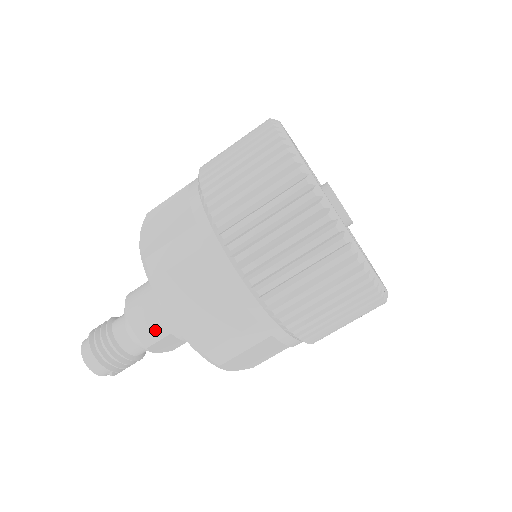
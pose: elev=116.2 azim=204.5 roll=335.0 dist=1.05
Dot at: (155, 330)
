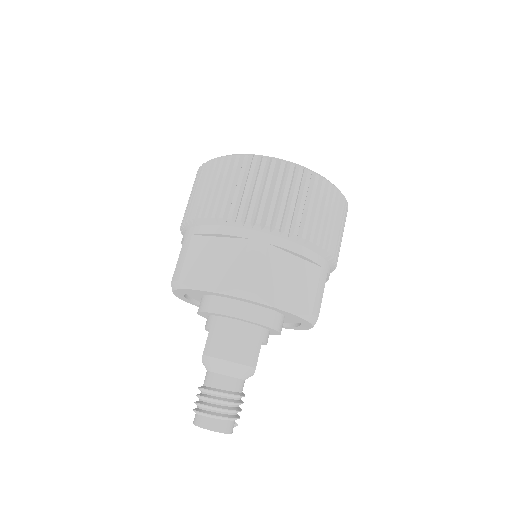
Dot at: (253, 349)
